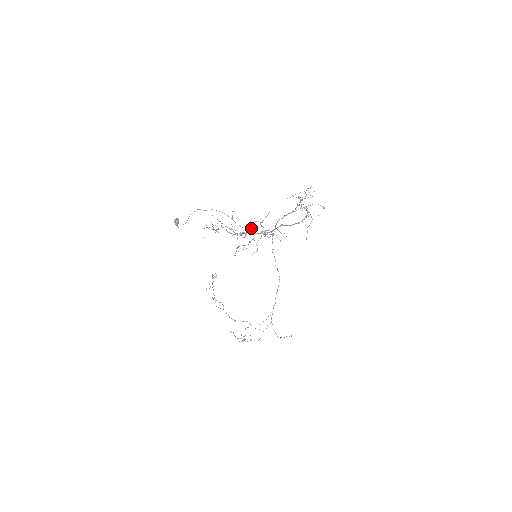
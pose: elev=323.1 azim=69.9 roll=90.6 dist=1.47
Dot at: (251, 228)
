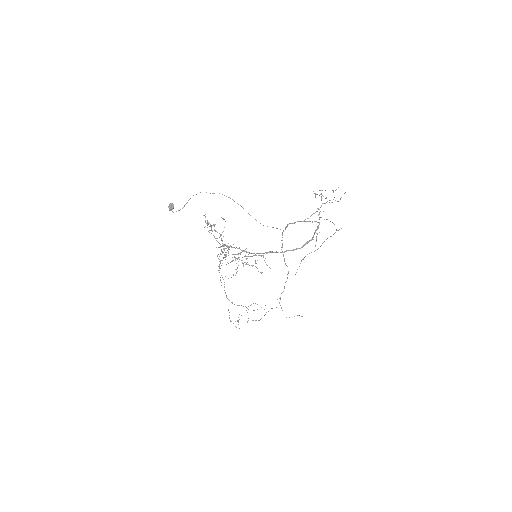
Dot at: occluded
